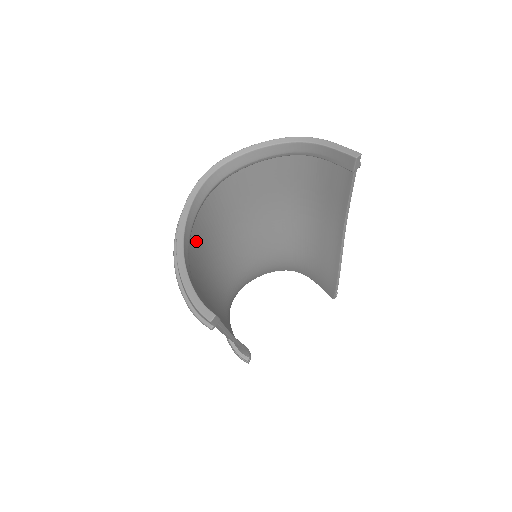
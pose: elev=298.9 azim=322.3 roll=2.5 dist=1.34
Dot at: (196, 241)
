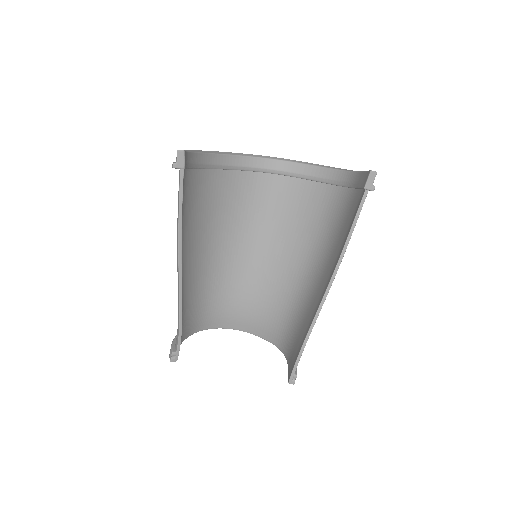
Dot at: (226, 187)
